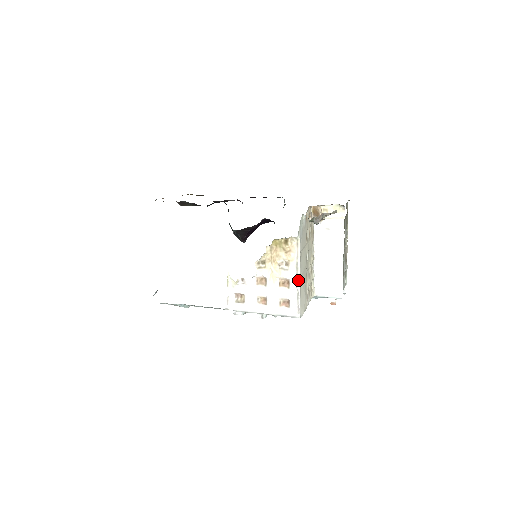
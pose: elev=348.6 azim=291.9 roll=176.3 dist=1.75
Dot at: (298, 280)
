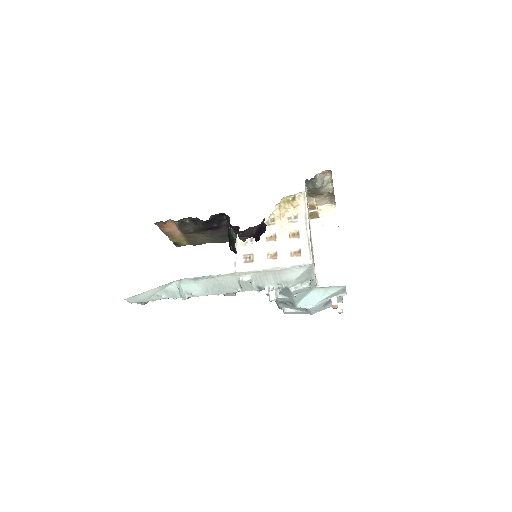
Dot at: (308, 228)
